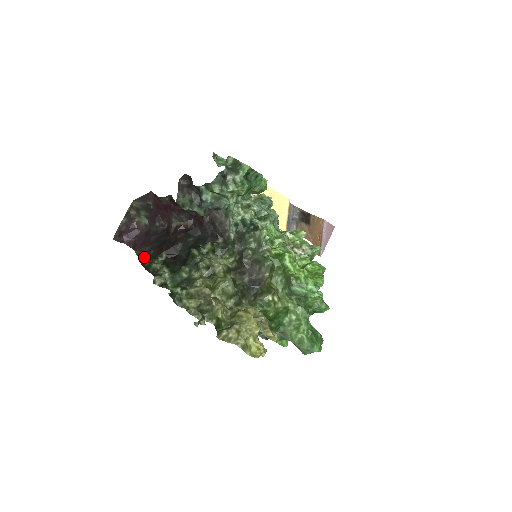
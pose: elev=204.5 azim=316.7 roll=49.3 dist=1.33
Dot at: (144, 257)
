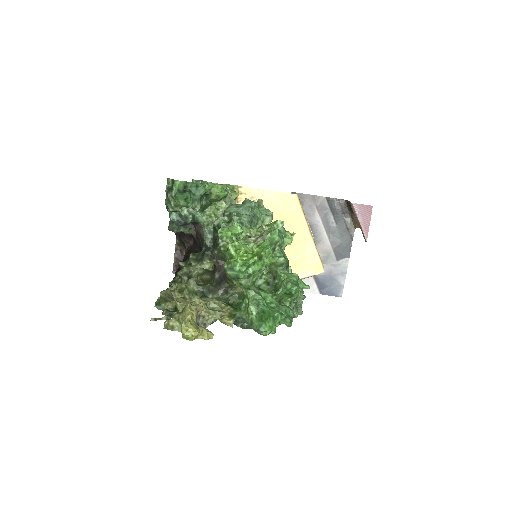
Dot at: occluded
